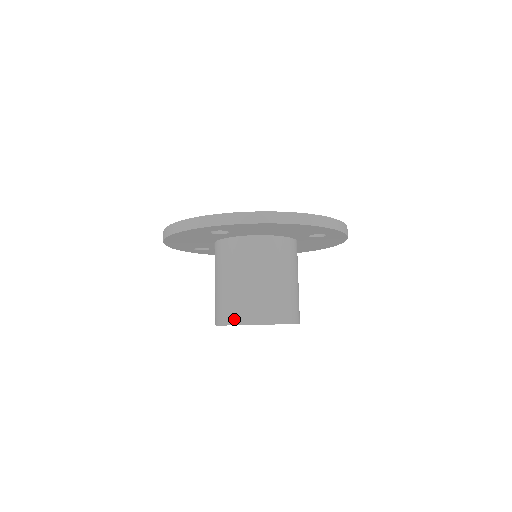
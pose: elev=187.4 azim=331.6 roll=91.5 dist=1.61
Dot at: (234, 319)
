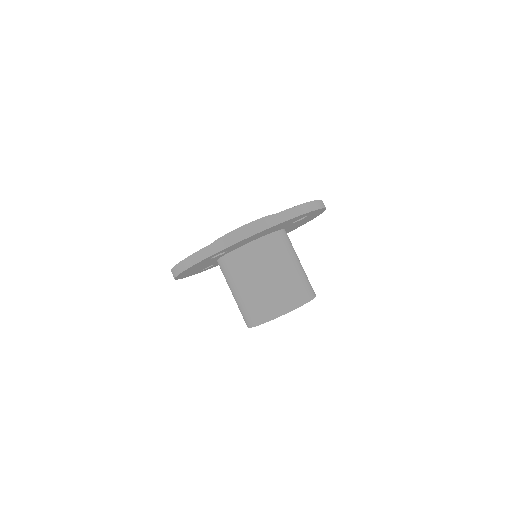
Dot at: (261, 318)
